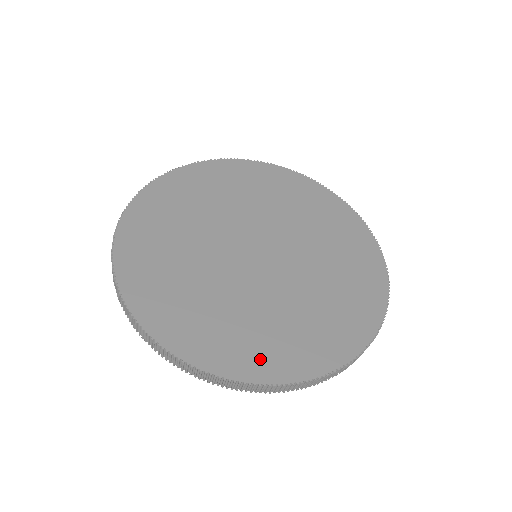
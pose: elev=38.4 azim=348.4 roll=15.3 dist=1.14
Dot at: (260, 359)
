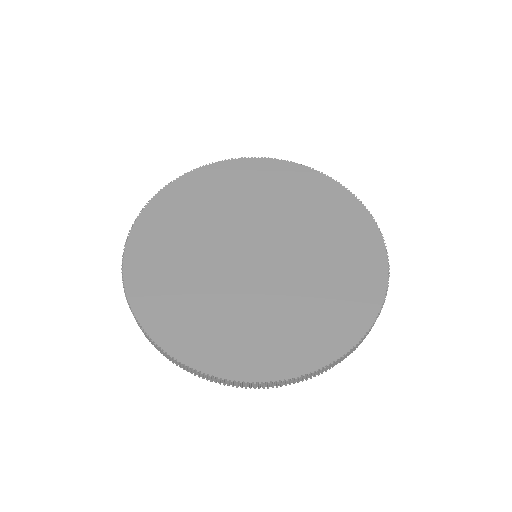
Dot at: (193, 341)
